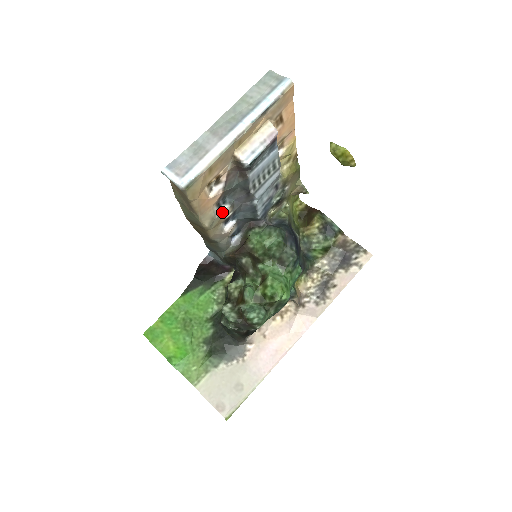
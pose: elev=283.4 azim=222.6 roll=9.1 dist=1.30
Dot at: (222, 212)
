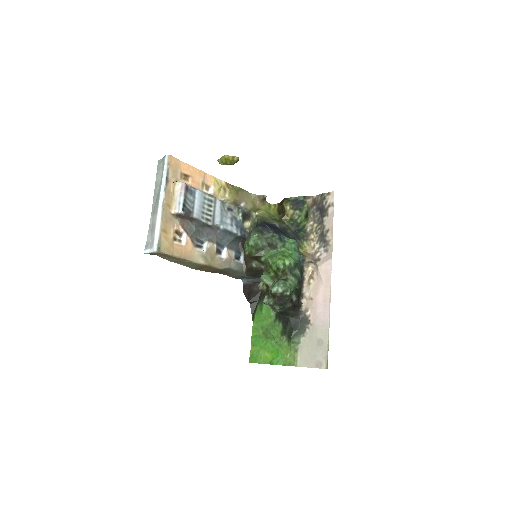
Dot at: (206, 248)
